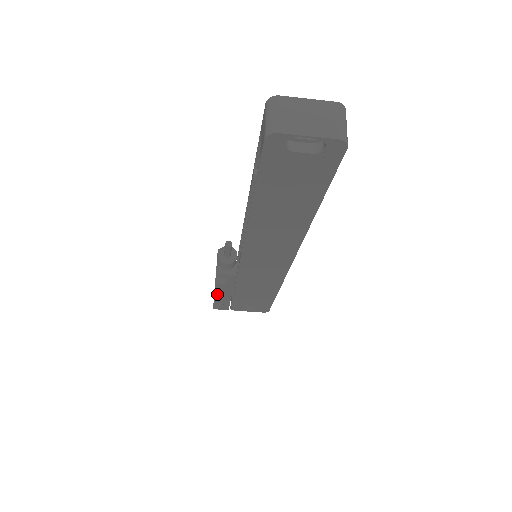
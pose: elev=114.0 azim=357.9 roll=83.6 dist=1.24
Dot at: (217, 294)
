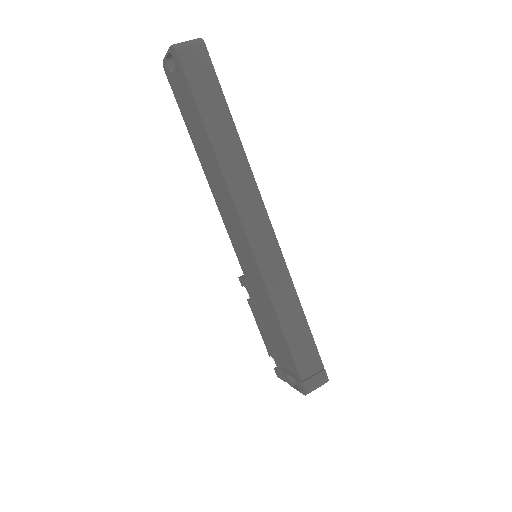
Dot at: (261, 331)
